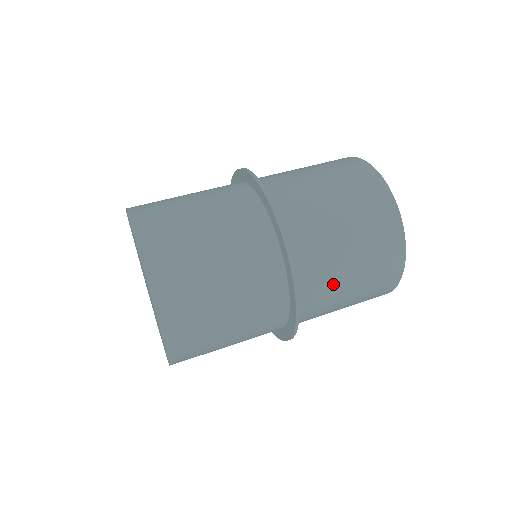
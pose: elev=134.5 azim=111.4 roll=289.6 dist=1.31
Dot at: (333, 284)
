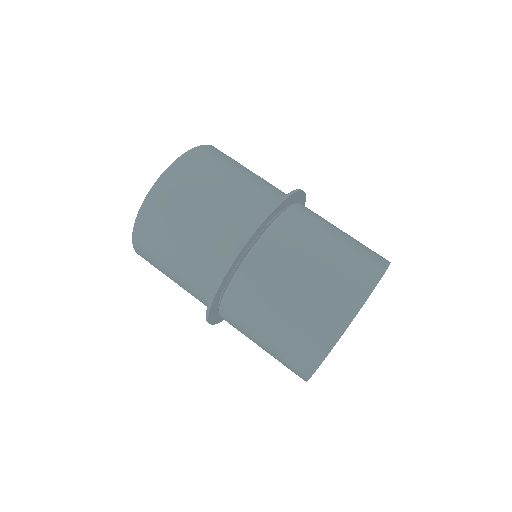
Dot at: (251, 321)
